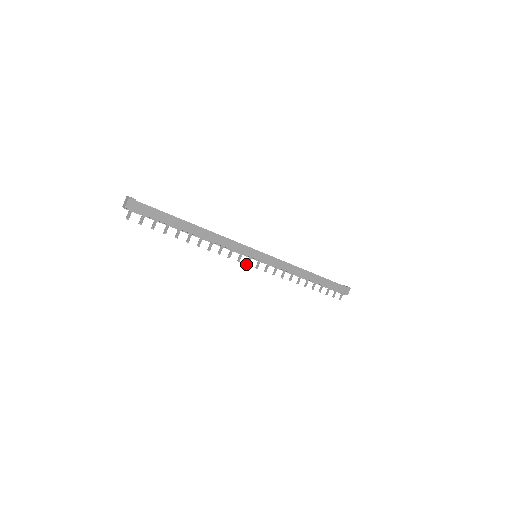
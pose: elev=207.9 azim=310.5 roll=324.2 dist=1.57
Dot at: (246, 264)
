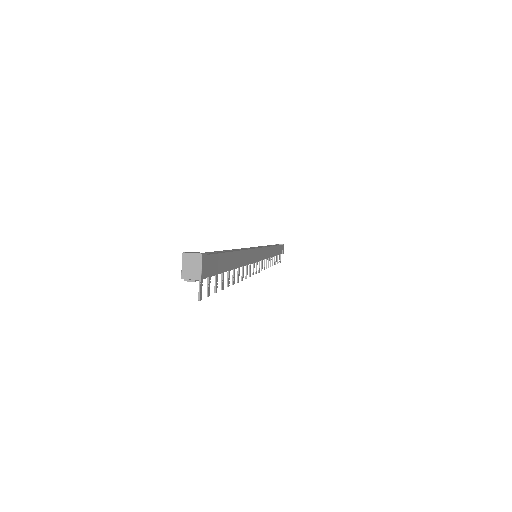
Dot at: (256, 273)
